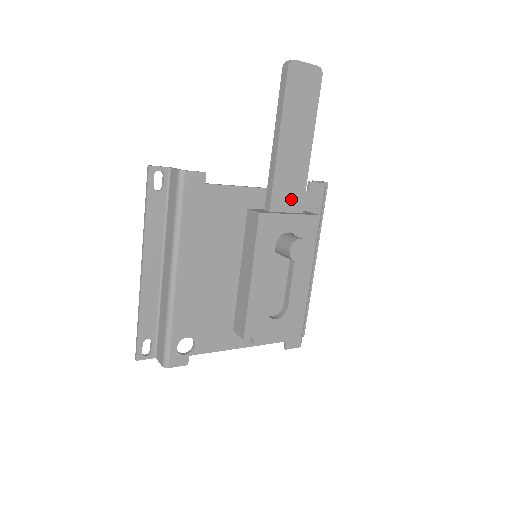
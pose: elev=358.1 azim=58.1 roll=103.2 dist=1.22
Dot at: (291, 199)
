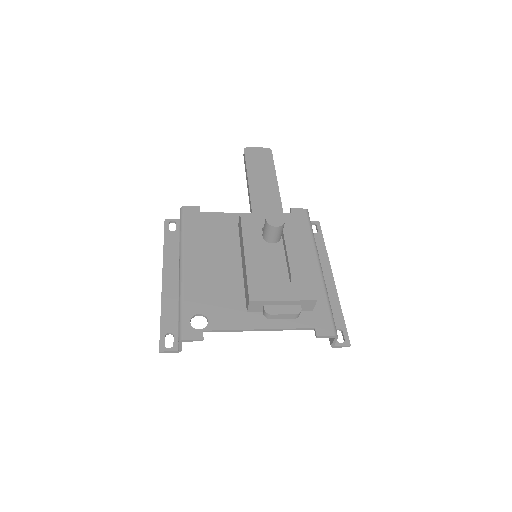
Dot at: (270, 210)
